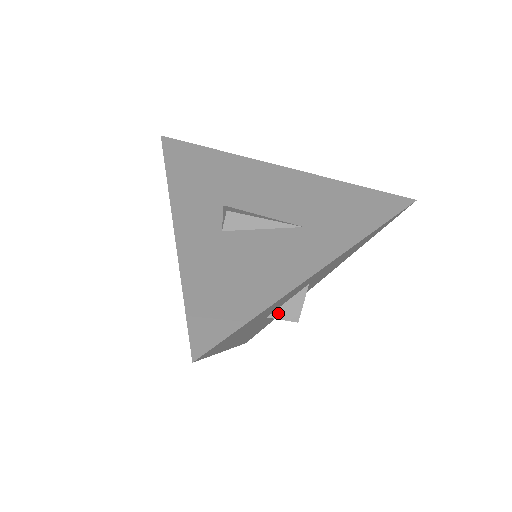
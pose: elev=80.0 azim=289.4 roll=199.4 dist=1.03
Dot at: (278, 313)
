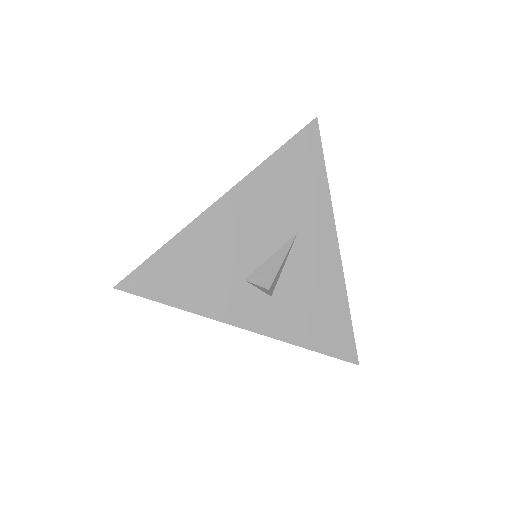
Dot at: occluded
